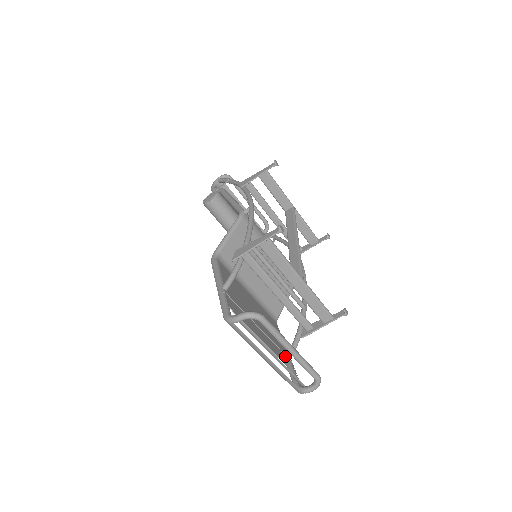
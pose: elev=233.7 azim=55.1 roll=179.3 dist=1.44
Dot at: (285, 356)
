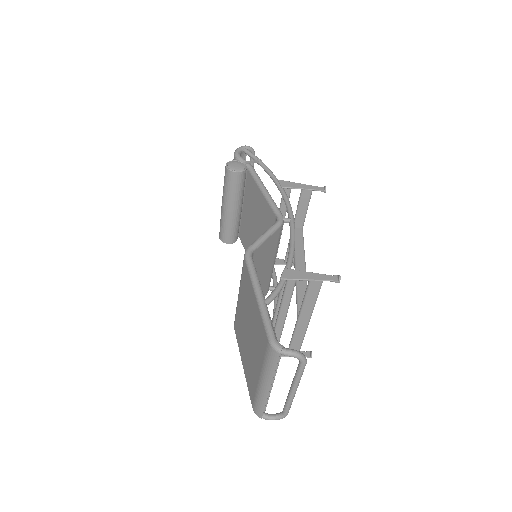
Dot at: occluded
